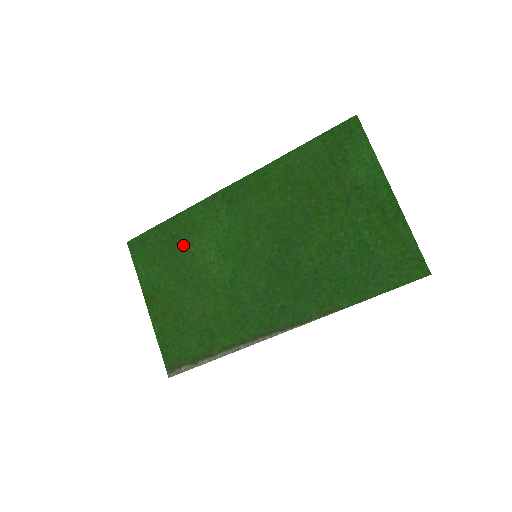
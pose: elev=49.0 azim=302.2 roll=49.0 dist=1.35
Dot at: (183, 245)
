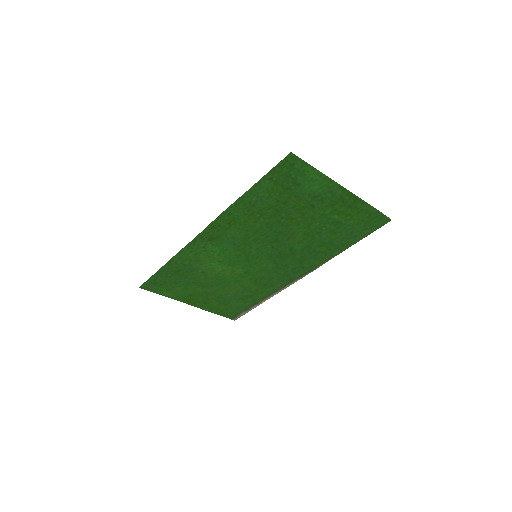
Dot at: (190, 272)
